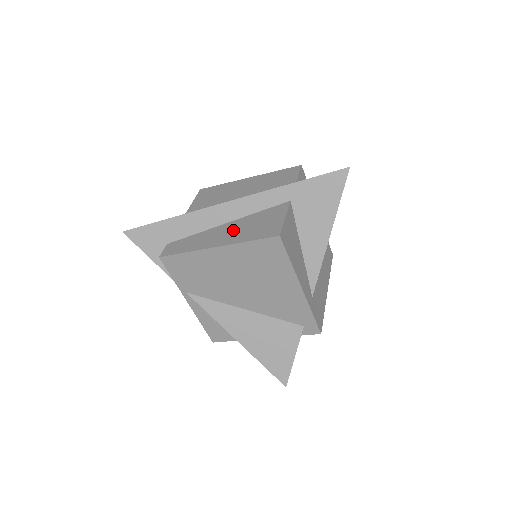
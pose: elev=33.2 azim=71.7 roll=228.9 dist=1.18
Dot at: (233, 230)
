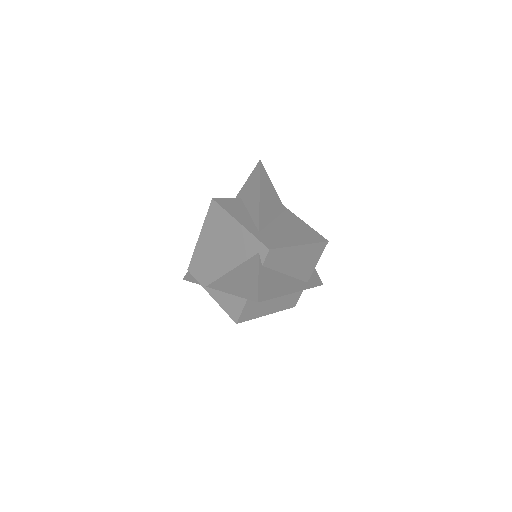
Dot at: occluded
